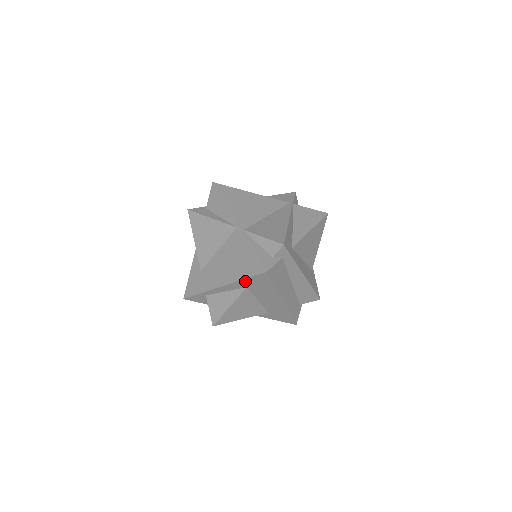
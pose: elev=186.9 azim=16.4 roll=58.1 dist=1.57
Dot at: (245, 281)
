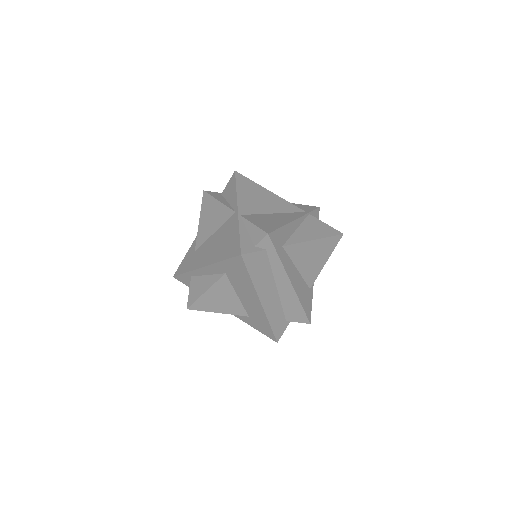
Dot at: (223, 264)
